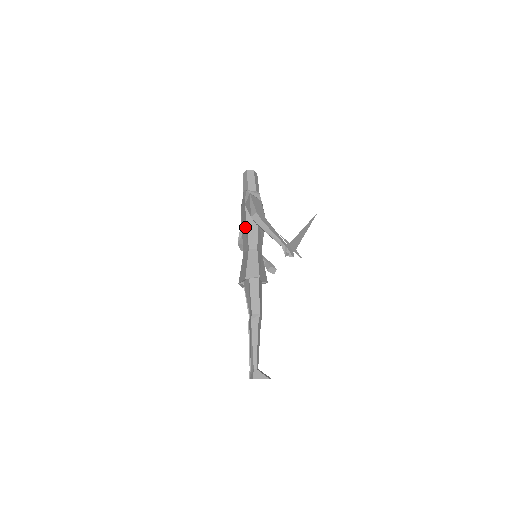
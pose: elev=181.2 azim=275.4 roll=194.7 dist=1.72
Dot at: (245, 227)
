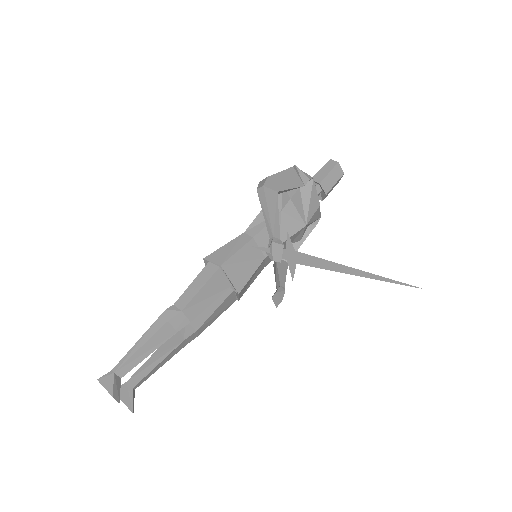
Dot at: occluded
